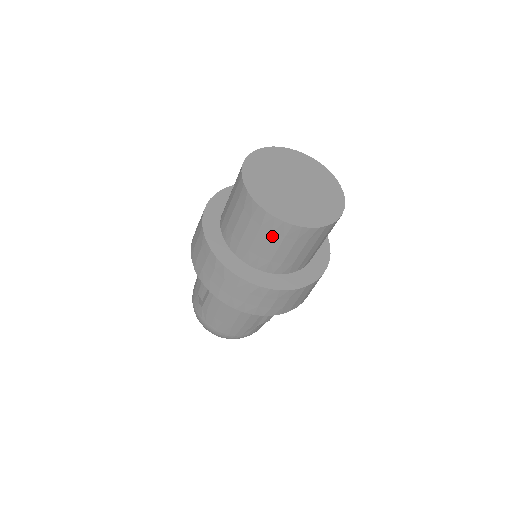
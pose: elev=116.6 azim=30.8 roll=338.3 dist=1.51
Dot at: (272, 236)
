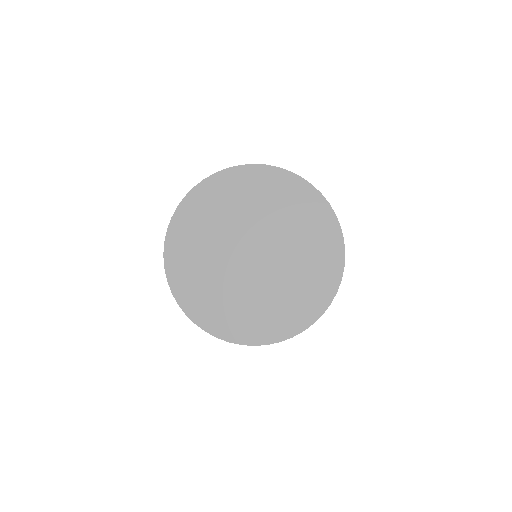
Dot at: occluded
